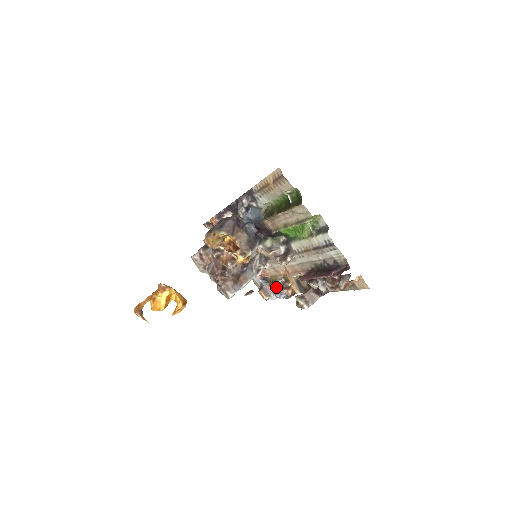
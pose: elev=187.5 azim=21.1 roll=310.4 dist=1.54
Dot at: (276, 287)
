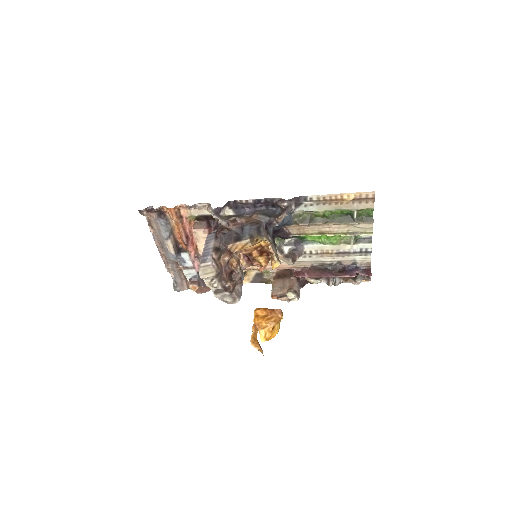
Dot at: occluded
